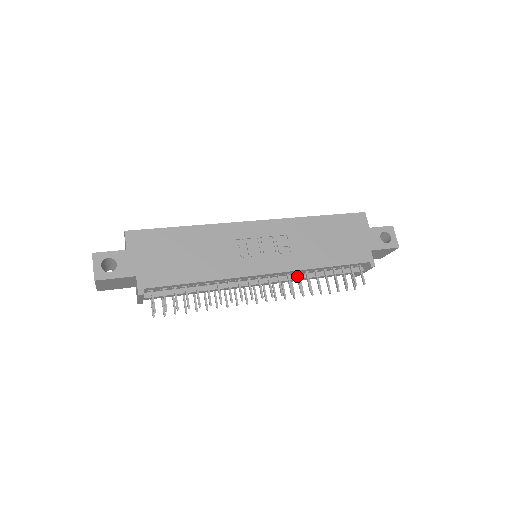
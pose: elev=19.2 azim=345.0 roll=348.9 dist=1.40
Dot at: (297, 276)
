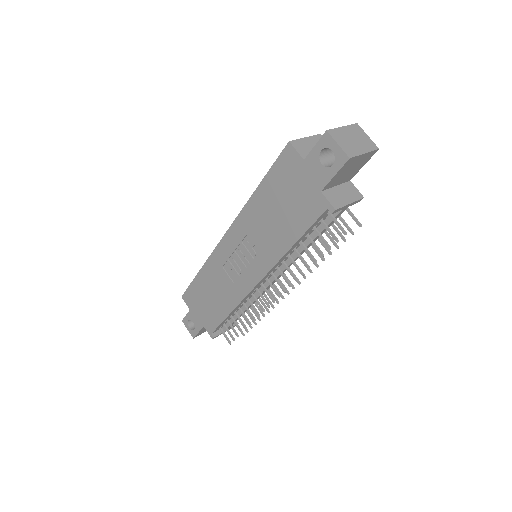
Dot at: occluded
